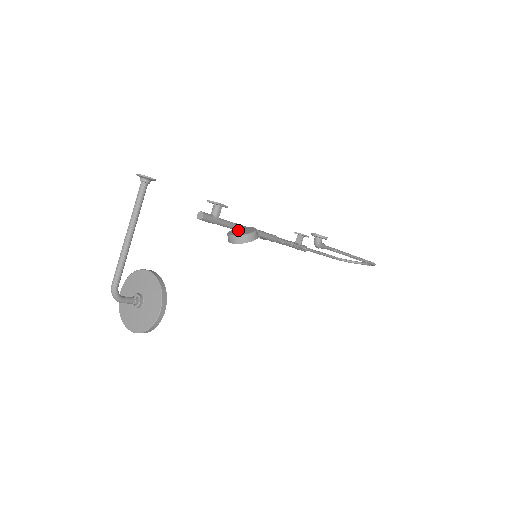
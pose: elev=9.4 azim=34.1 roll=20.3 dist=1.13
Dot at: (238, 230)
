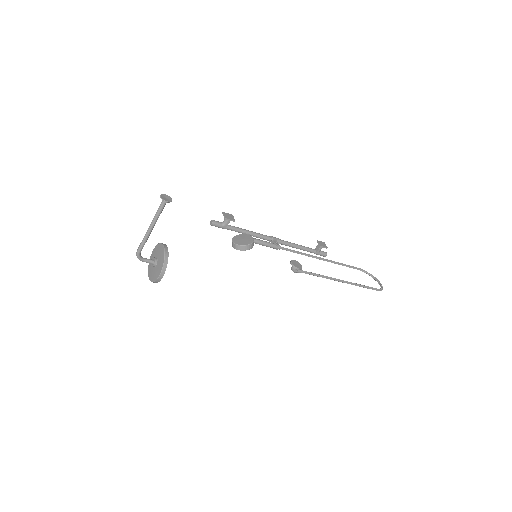
Dot at: (242, 237)
